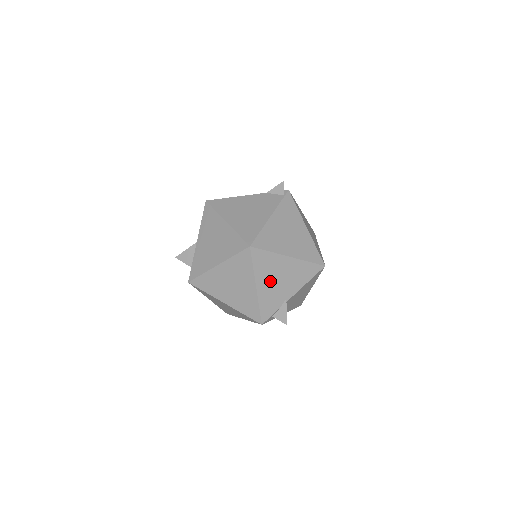
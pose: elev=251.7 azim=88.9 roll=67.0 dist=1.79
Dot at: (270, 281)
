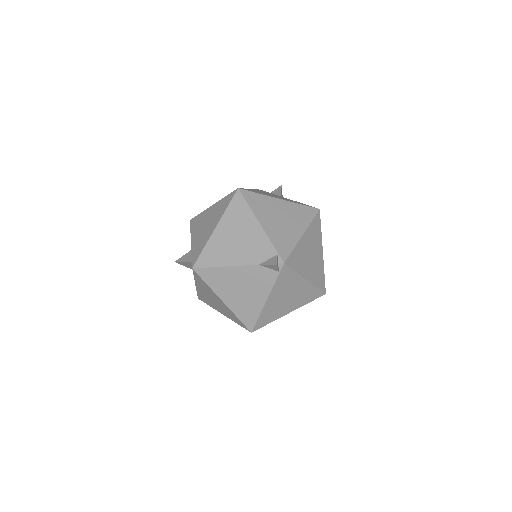
Dot at: occluded
